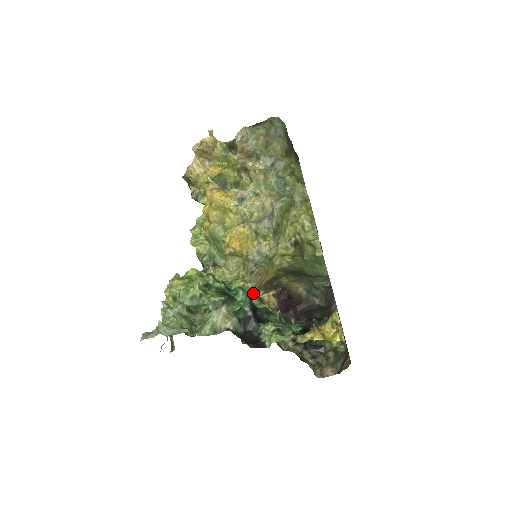
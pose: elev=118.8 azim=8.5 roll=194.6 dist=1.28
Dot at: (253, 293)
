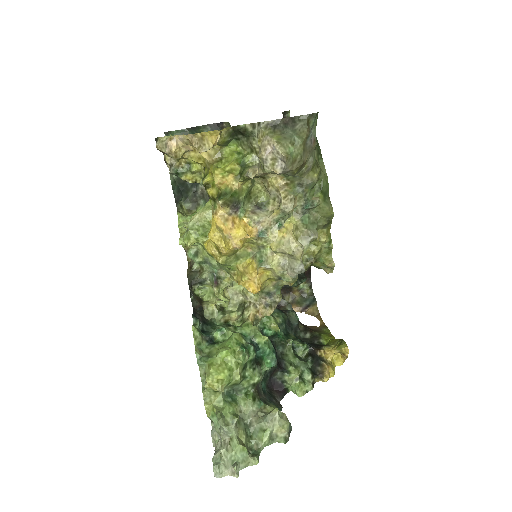
Dot at: occluded
